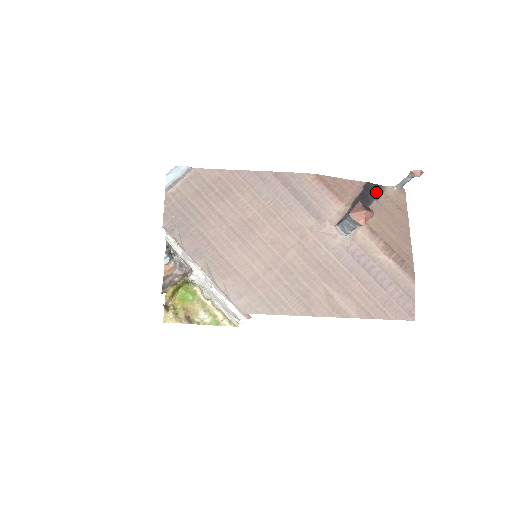
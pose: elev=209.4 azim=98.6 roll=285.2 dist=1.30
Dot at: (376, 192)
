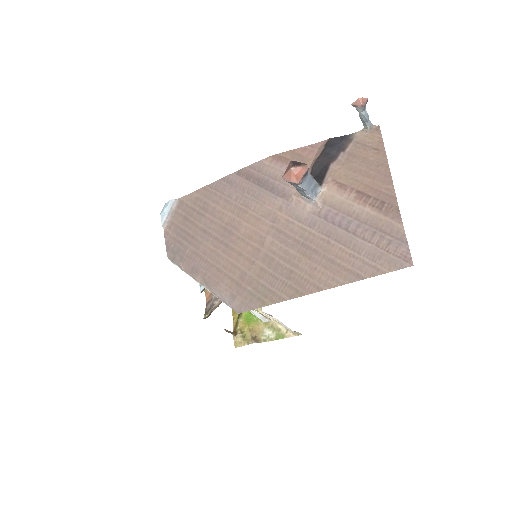
Dot at: (342, 144)
